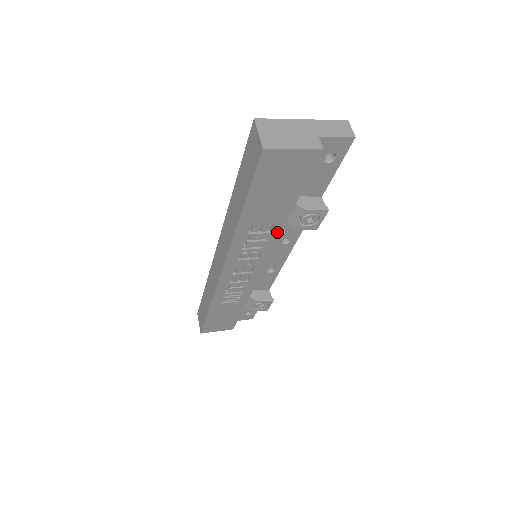
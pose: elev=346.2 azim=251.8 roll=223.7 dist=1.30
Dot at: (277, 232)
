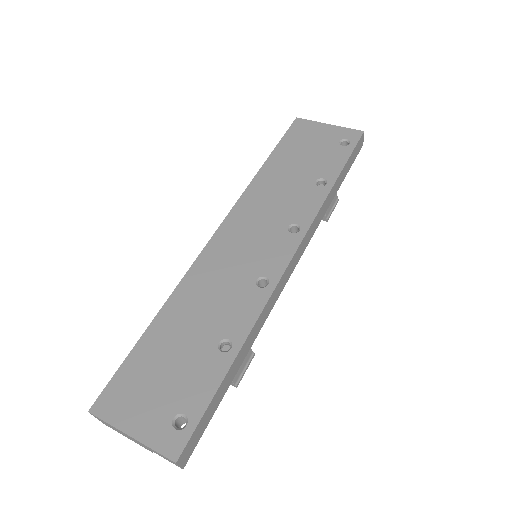
Dot at: occluded
